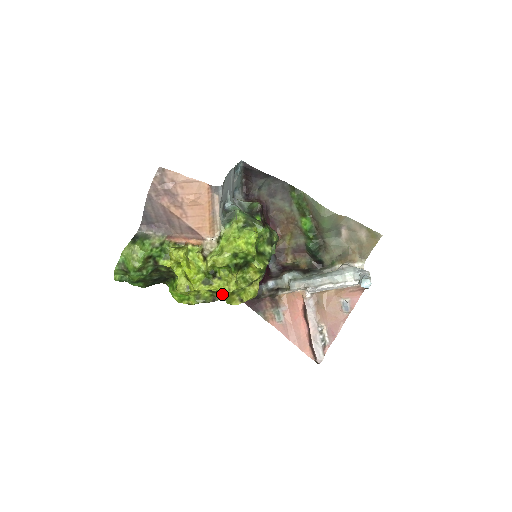
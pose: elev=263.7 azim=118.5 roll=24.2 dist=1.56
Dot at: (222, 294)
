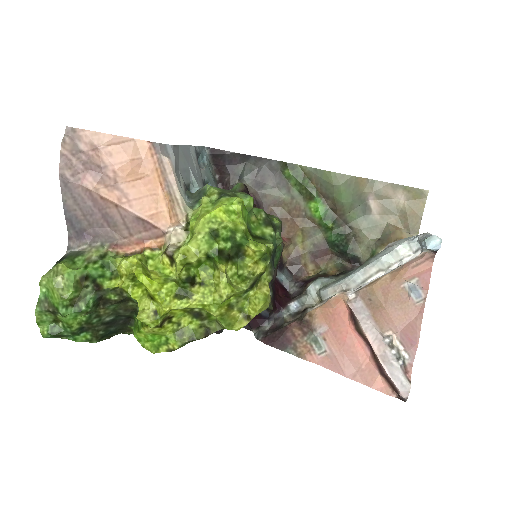
Dot at: (212, 310)
